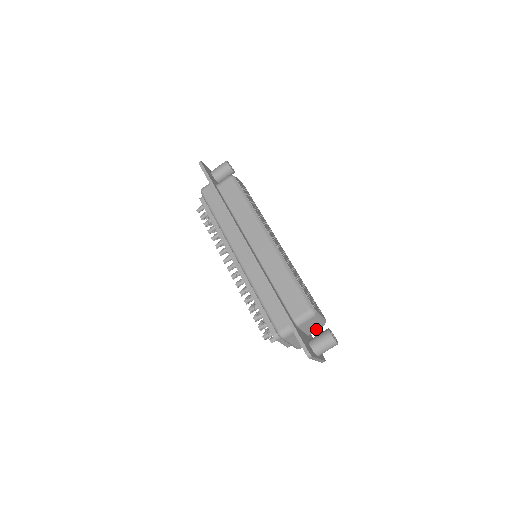
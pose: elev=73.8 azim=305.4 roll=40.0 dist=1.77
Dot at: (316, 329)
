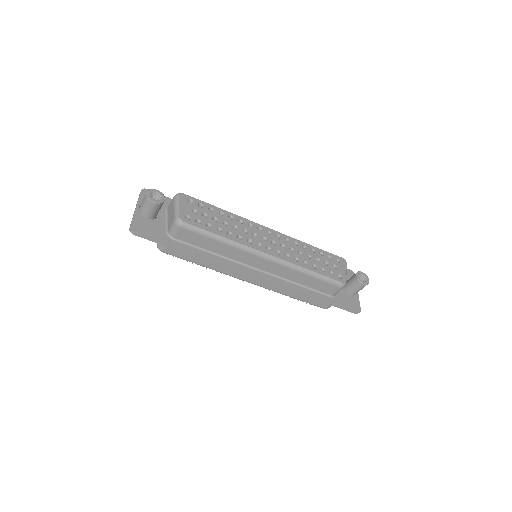
Dot at: occluded
